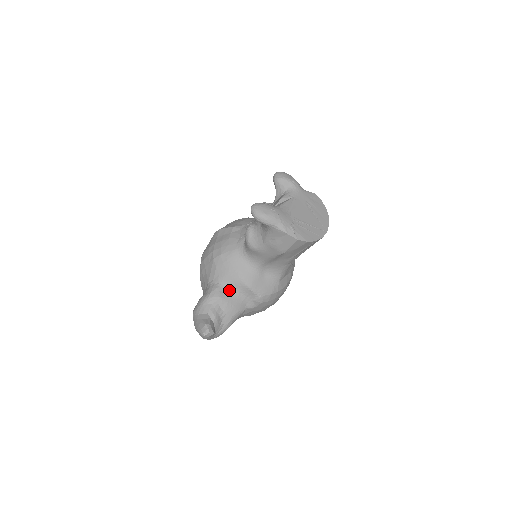
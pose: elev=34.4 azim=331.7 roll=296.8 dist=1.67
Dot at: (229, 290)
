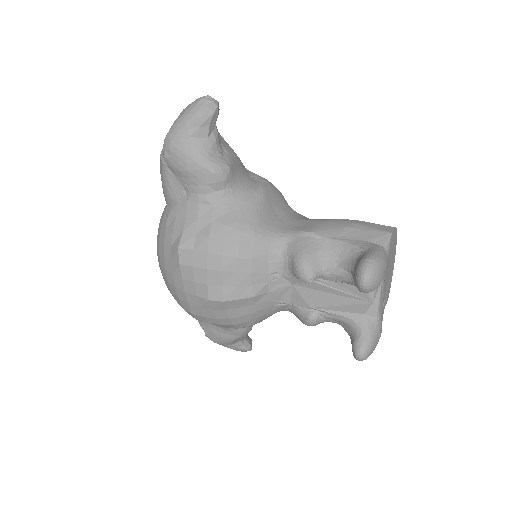
Dot at: occluded
